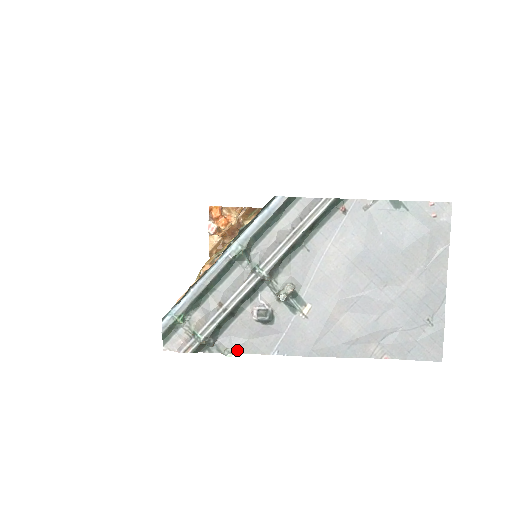
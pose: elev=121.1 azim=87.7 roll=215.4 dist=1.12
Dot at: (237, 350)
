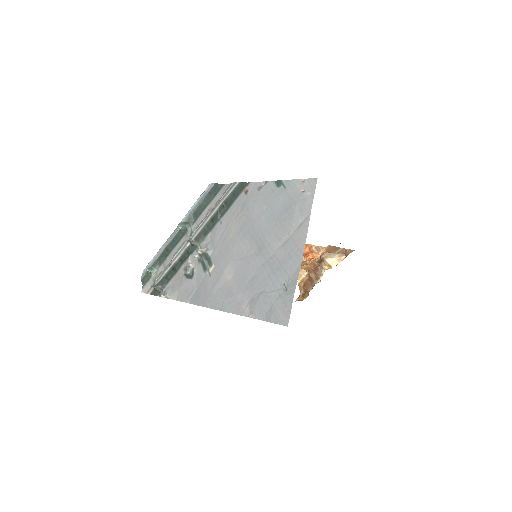
Dot at: (172, 296)
